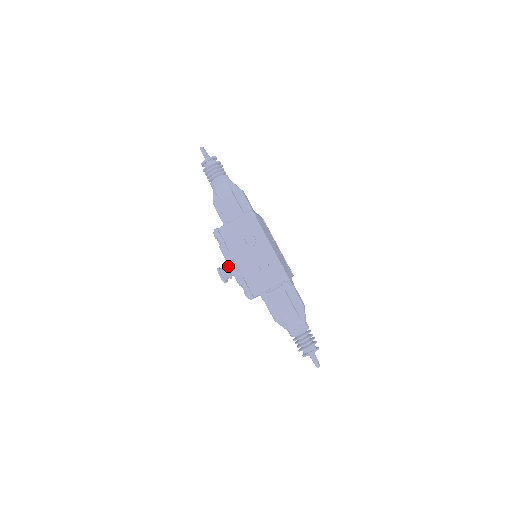
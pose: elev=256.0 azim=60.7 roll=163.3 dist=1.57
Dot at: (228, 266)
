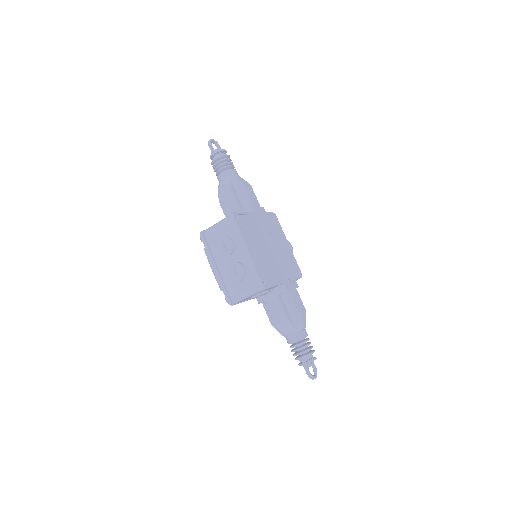
Dot at: occluded
